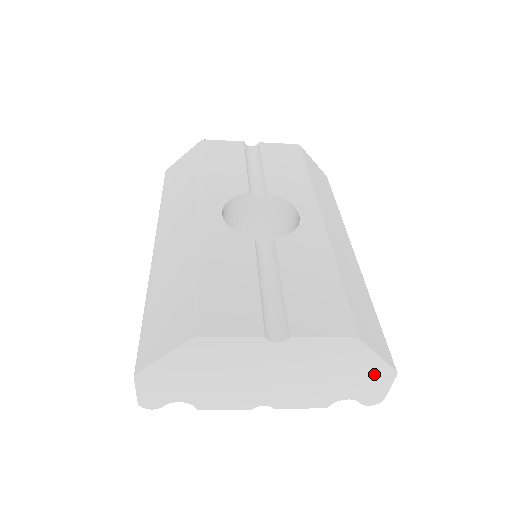
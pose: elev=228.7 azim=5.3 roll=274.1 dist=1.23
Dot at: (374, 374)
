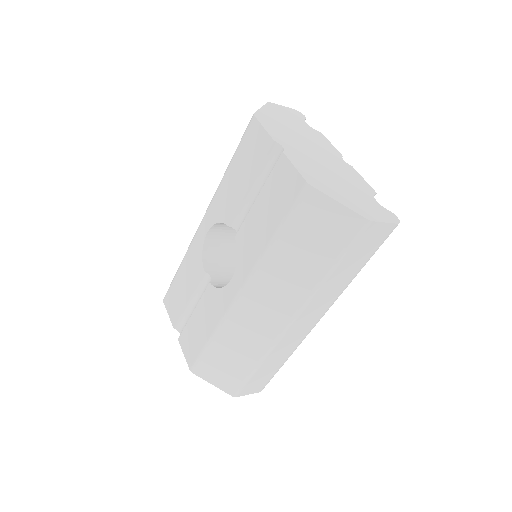
Dot at: occluded
